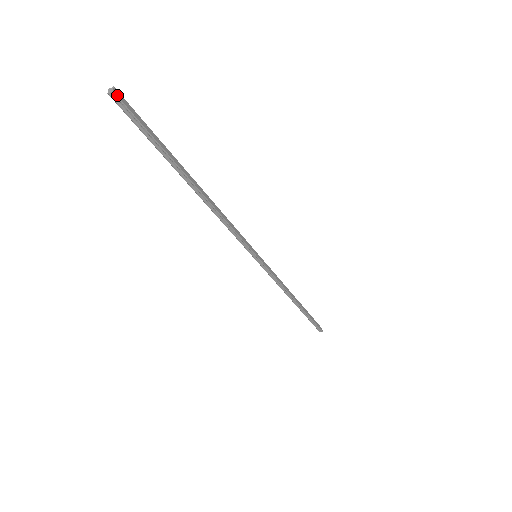
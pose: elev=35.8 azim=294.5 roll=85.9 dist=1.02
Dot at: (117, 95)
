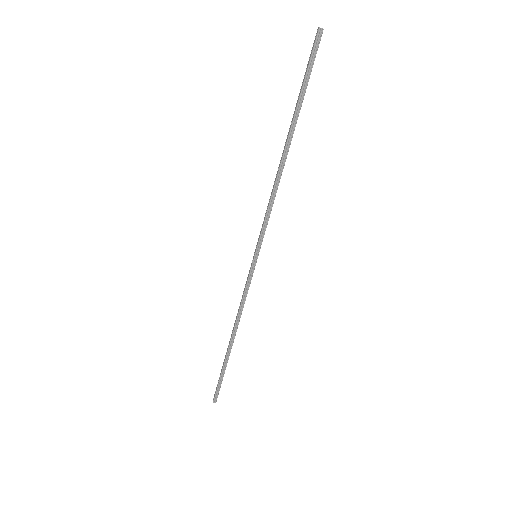
Dot at: occluded
